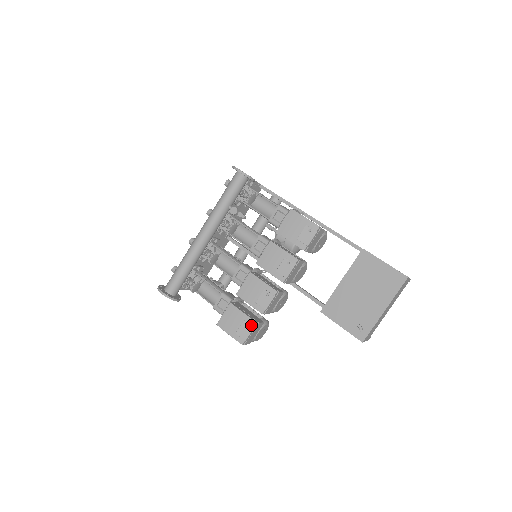
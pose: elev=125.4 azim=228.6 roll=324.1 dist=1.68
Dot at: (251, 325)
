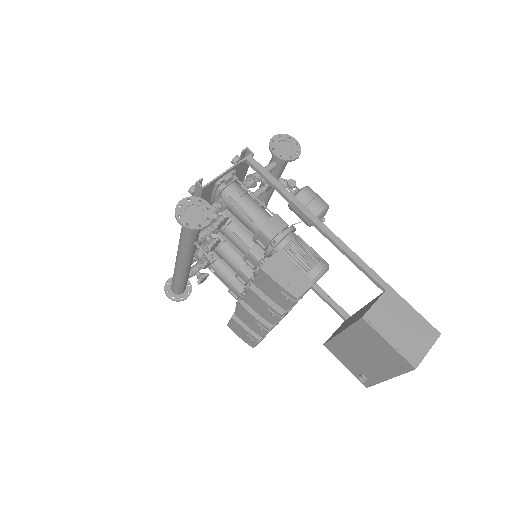
Dot at: (255, 341)
